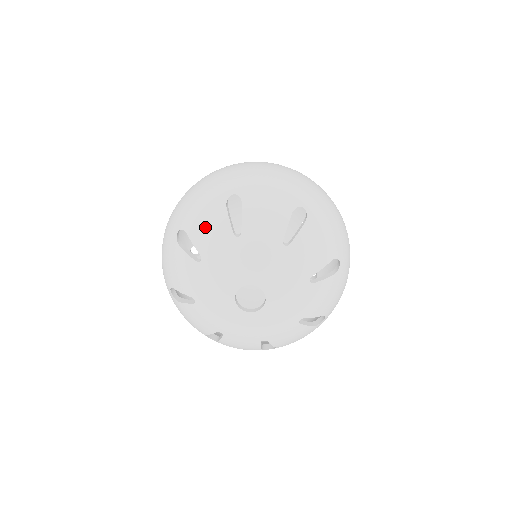
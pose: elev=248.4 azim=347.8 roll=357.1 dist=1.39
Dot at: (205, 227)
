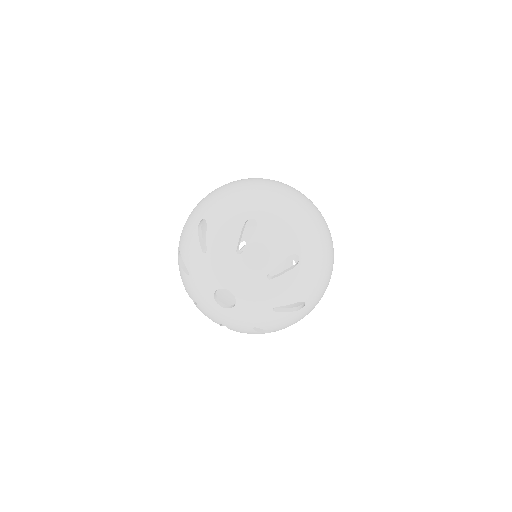
Dot at: (184, 284)
